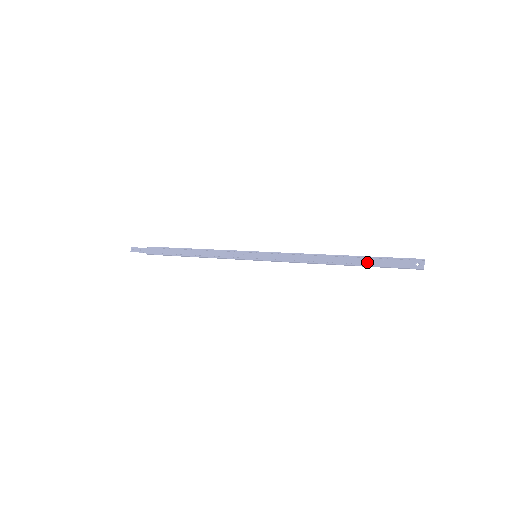
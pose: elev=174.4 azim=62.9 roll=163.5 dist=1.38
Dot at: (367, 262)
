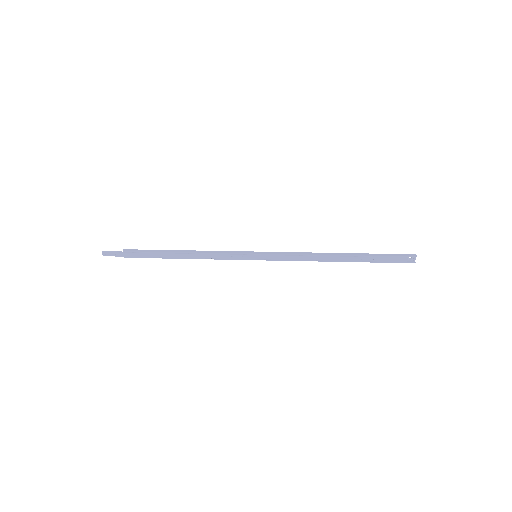
Dot at: (367, 260)
